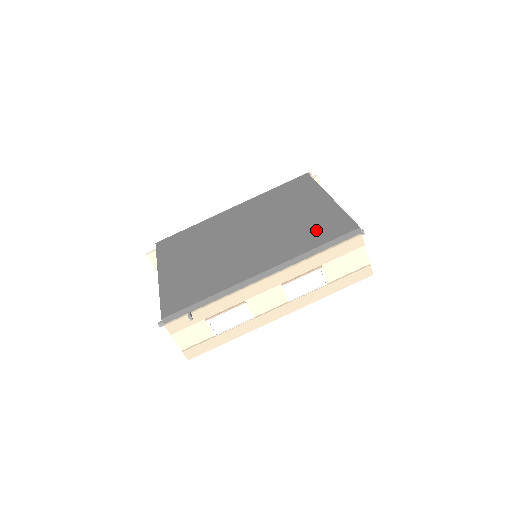
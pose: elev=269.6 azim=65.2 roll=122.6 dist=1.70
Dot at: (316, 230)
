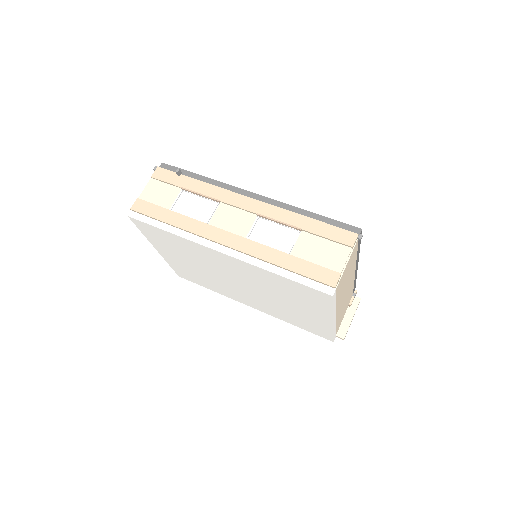
Dot at: occluded
